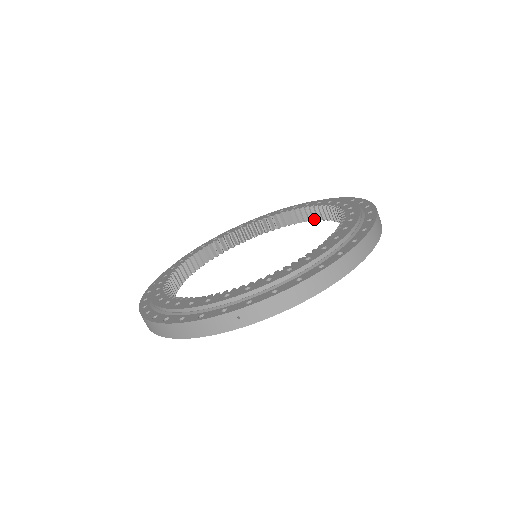
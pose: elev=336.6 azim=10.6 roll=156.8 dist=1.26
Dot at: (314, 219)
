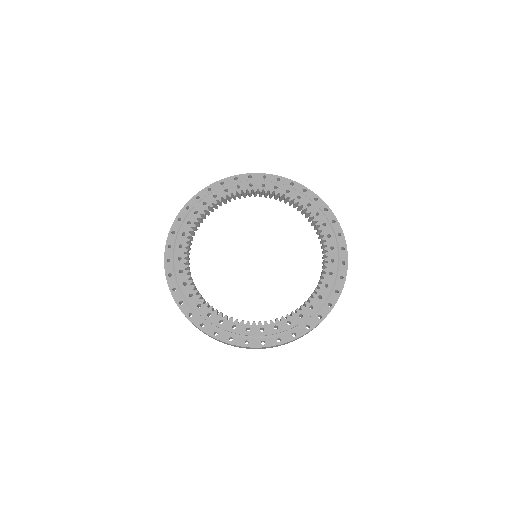
Dot at: (319, 238)
